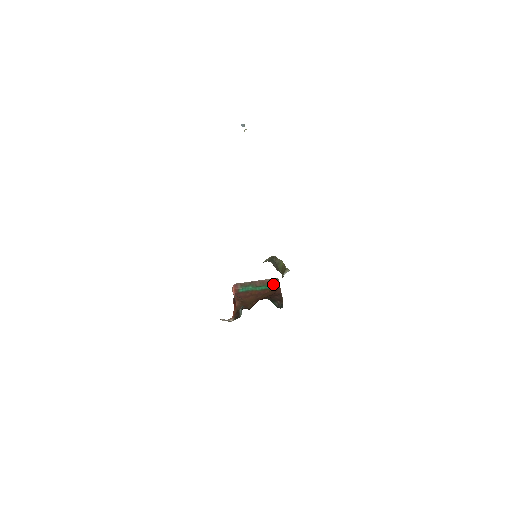
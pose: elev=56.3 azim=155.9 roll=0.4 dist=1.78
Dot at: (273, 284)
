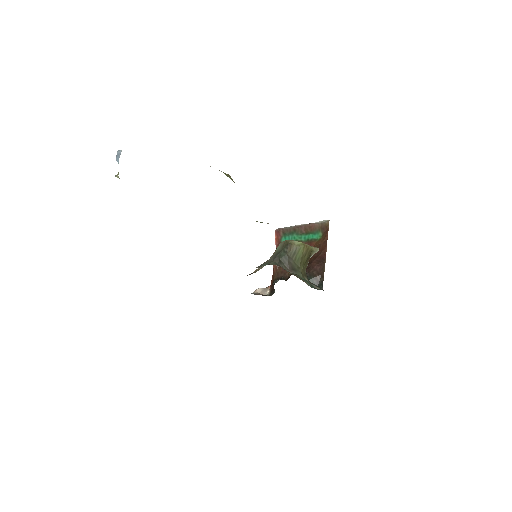
Dot at: (322, 232)
